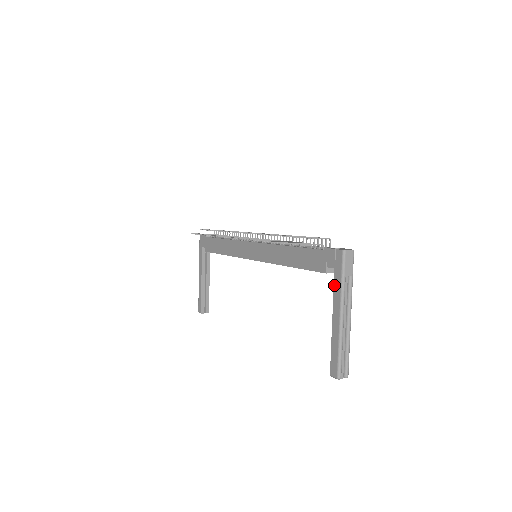
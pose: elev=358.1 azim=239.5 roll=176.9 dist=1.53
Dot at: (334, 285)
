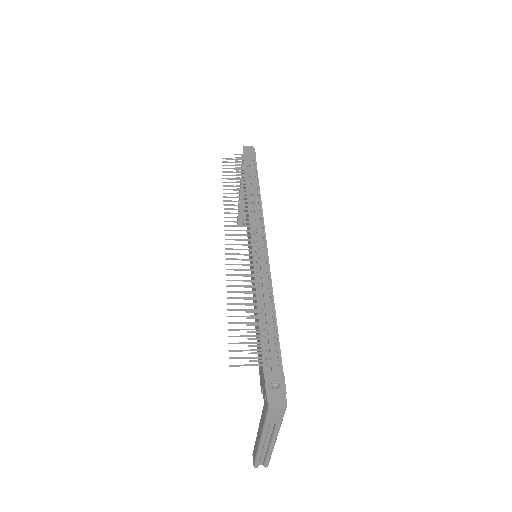
Dot at: occluded
